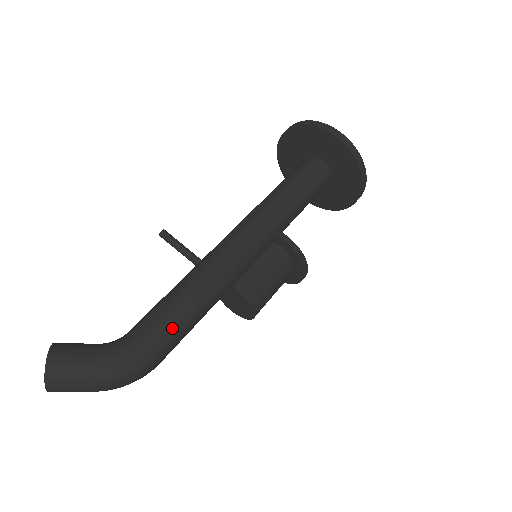
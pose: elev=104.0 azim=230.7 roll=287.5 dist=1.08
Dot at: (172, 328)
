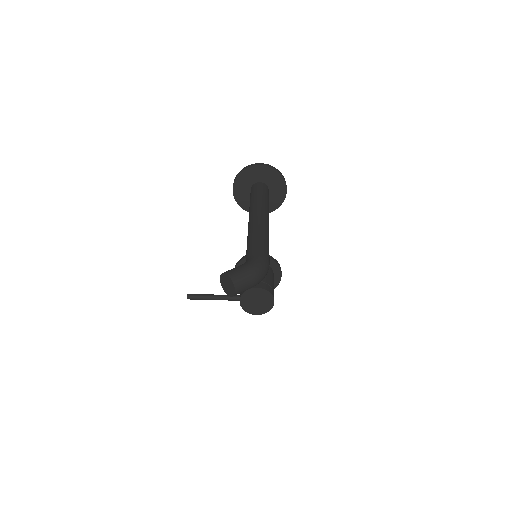
Dot at: (264, 247)
